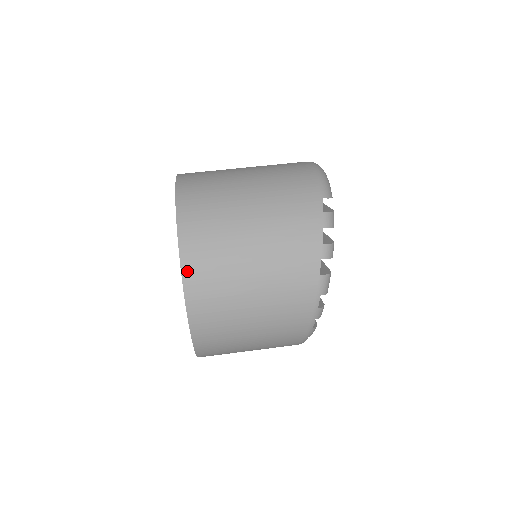
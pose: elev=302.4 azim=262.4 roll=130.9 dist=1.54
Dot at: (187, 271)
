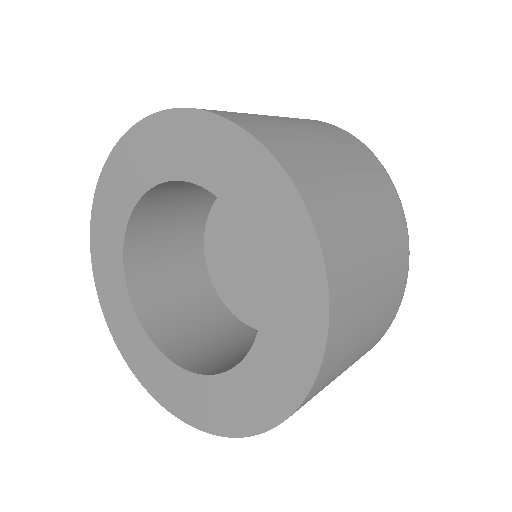
Dot at: occluded
